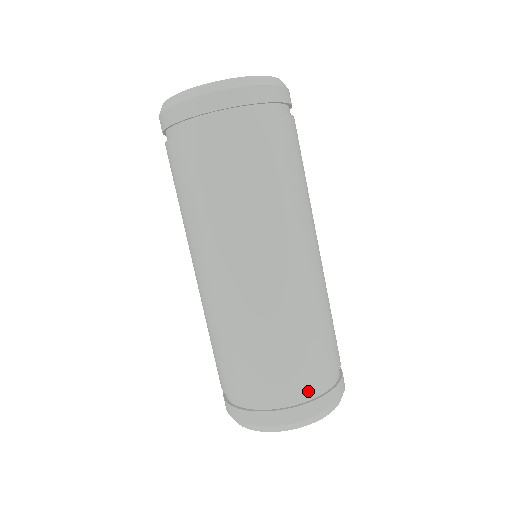
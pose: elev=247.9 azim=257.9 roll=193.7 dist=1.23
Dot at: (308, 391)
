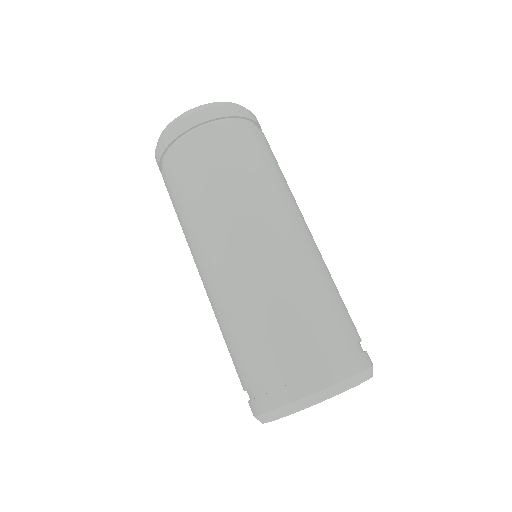
Dot at: (261, 382)
